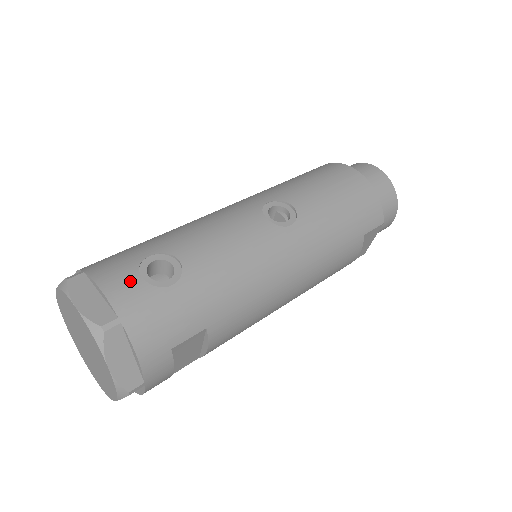
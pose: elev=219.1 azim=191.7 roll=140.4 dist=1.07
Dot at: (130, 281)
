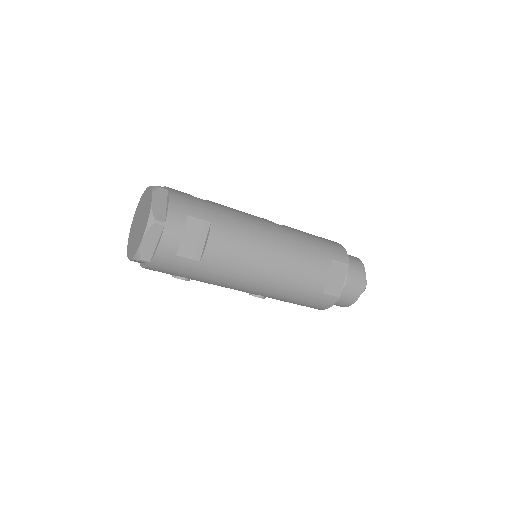
Dot at: occluded
